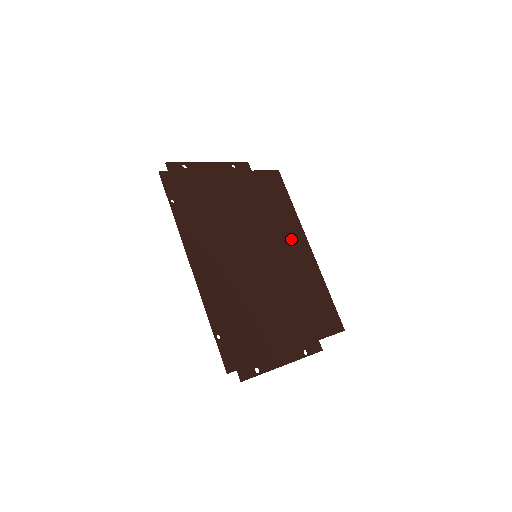
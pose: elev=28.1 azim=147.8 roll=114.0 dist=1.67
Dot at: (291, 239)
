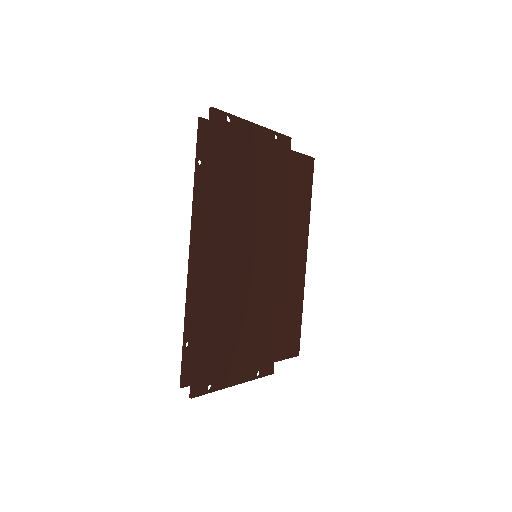
Dot at: (294, 244)
